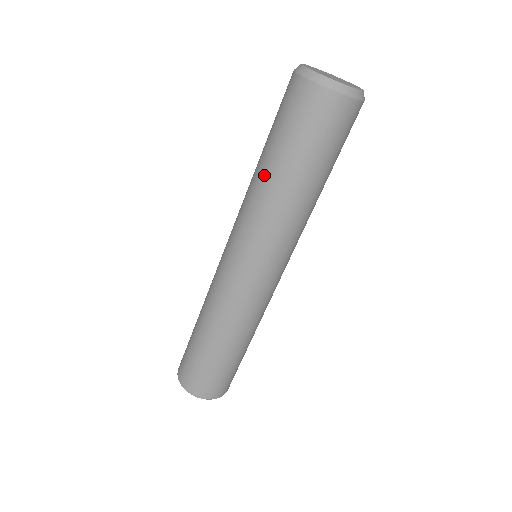
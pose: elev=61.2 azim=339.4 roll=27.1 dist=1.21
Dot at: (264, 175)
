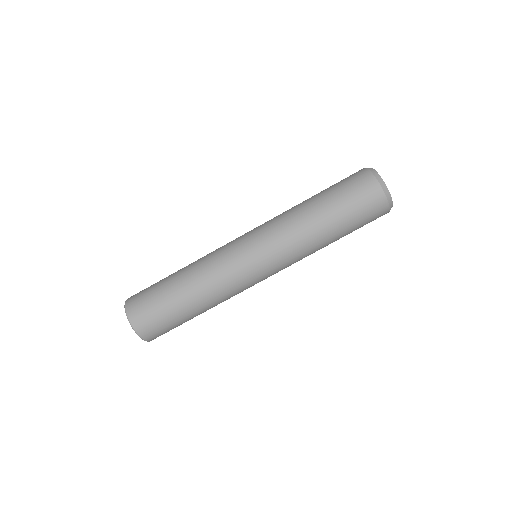
Dot at: (314, 215)
